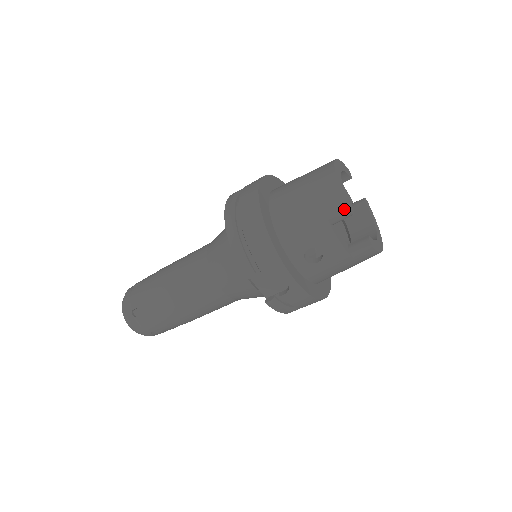
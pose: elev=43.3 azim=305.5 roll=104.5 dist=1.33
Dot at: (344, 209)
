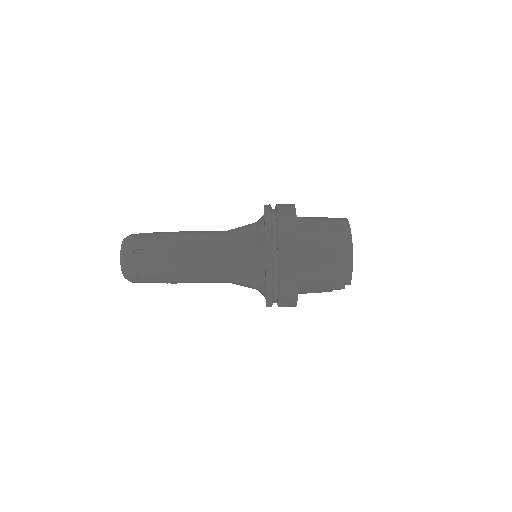
Dot at: (348, 283)
